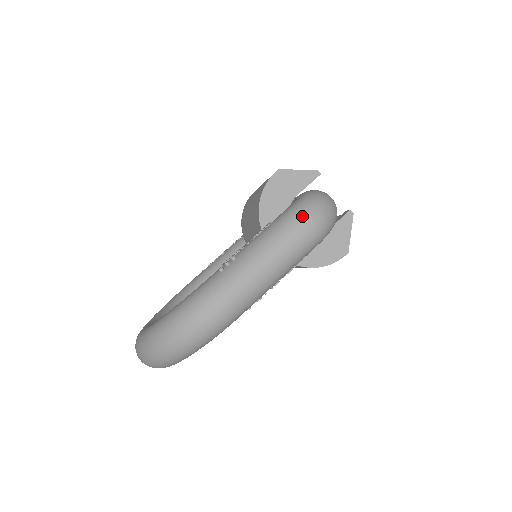
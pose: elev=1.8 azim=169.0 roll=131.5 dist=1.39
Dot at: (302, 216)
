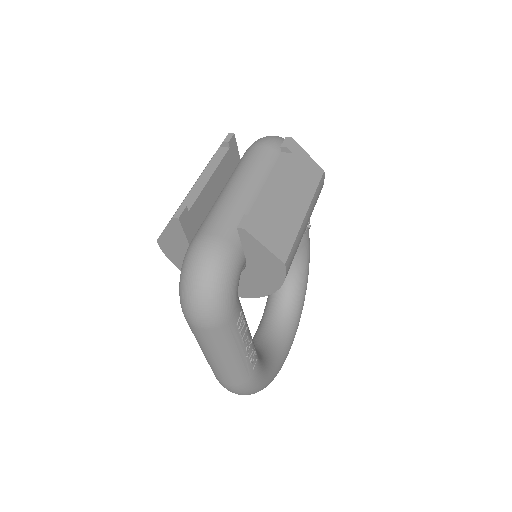
Dot at: (188, 322)
